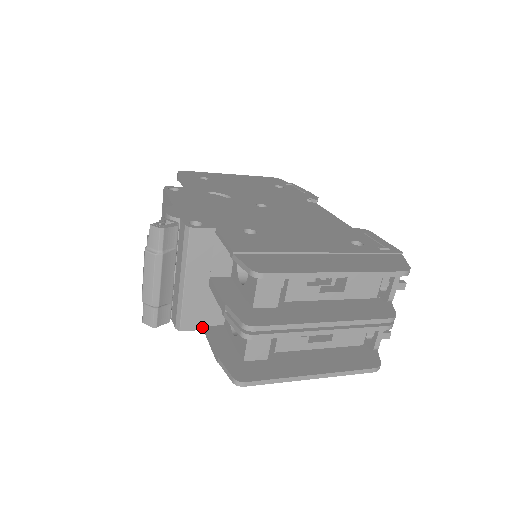
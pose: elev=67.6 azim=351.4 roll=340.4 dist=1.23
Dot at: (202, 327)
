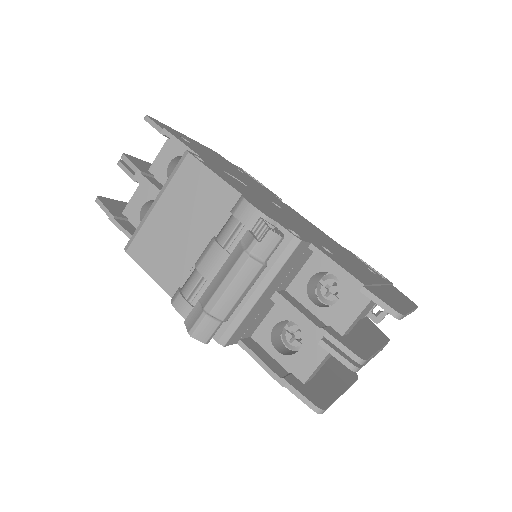
Dot at: (238, 340)
